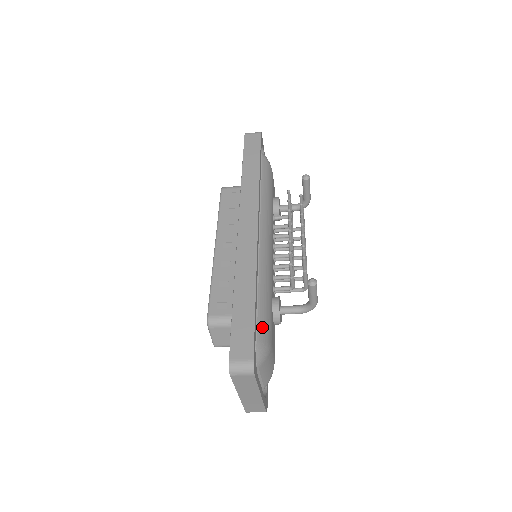
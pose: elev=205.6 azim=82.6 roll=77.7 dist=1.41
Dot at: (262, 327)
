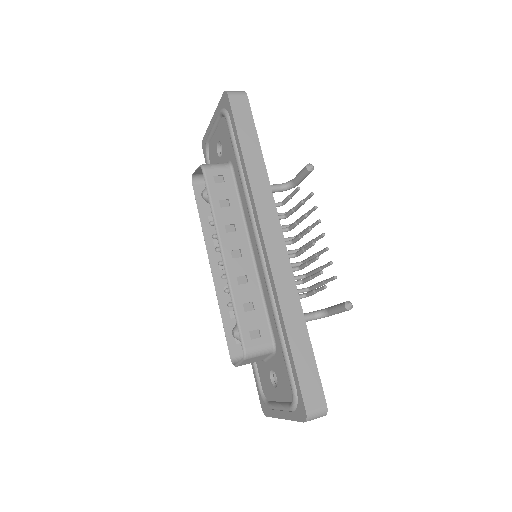
Dot at: occluded
